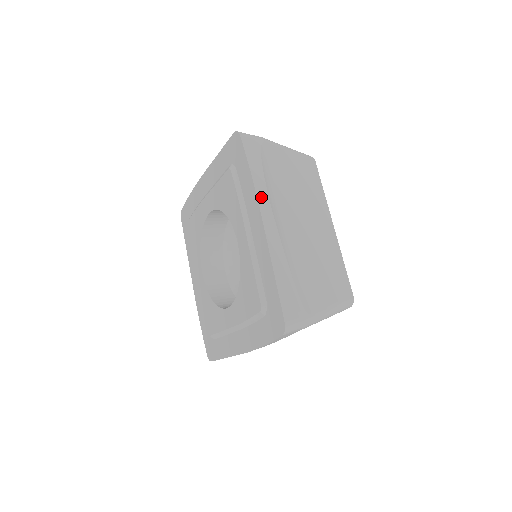
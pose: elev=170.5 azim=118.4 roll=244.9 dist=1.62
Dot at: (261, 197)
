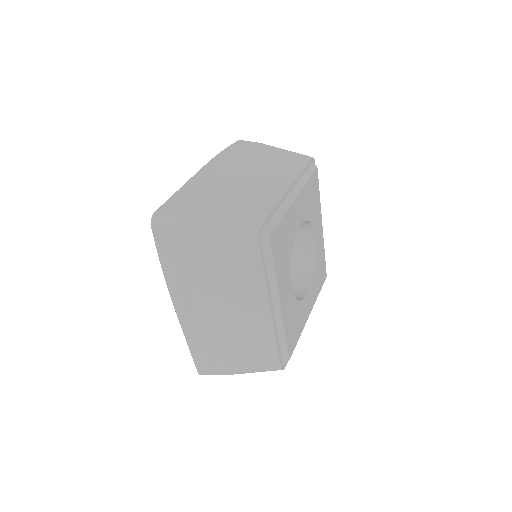
Dot at: (173, 291)
